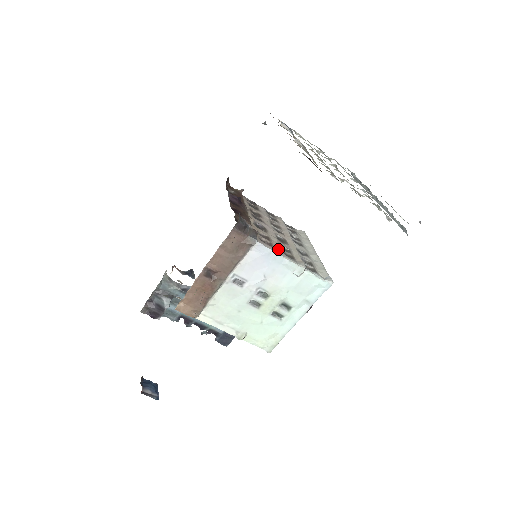
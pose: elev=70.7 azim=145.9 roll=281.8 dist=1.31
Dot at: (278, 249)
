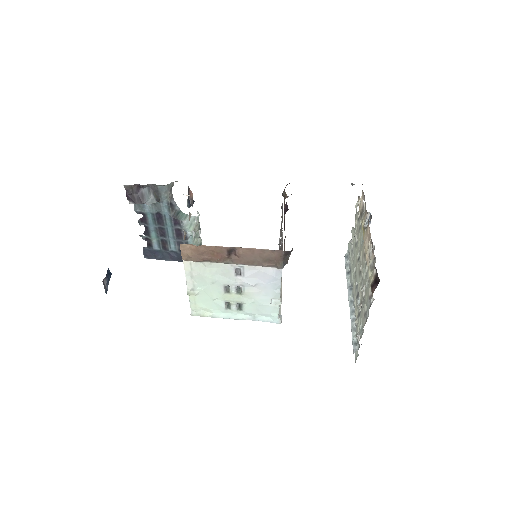
Dot at: occluded
